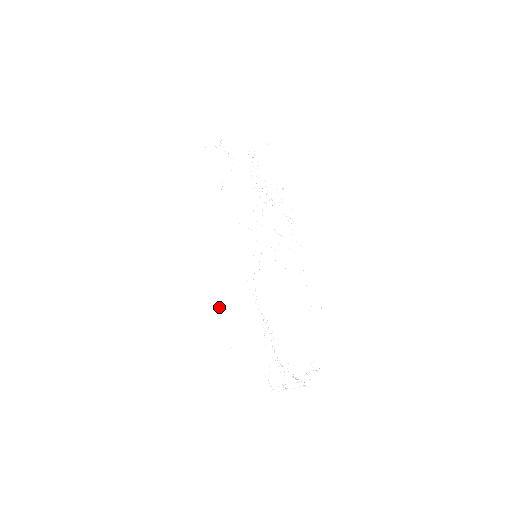
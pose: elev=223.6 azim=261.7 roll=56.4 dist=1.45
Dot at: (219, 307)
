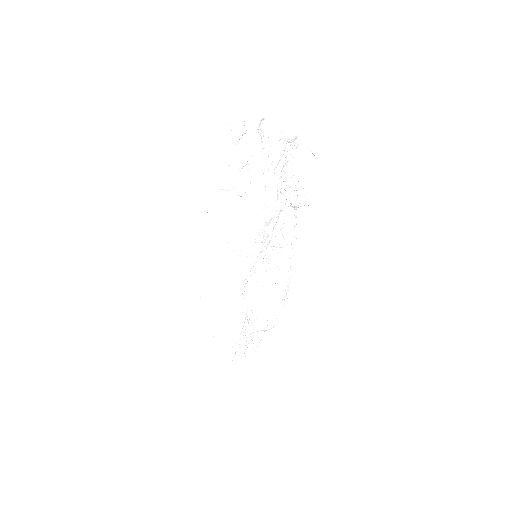
Dot at: (209, 297)
